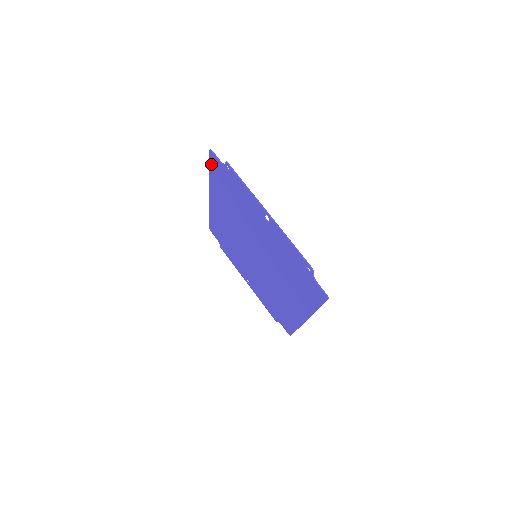
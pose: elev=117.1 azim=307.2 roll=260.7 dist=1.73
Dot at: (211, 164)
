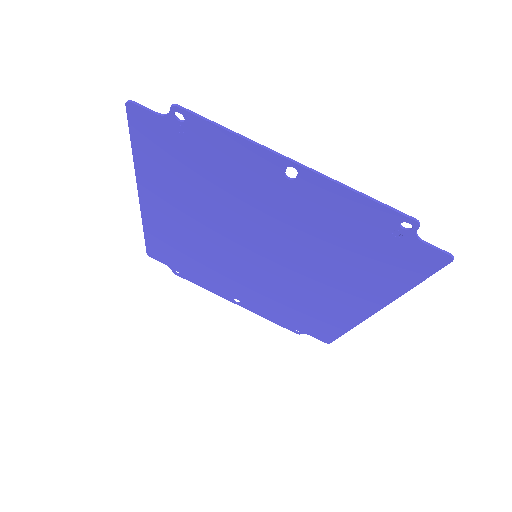
Dot at: (135, 132)
